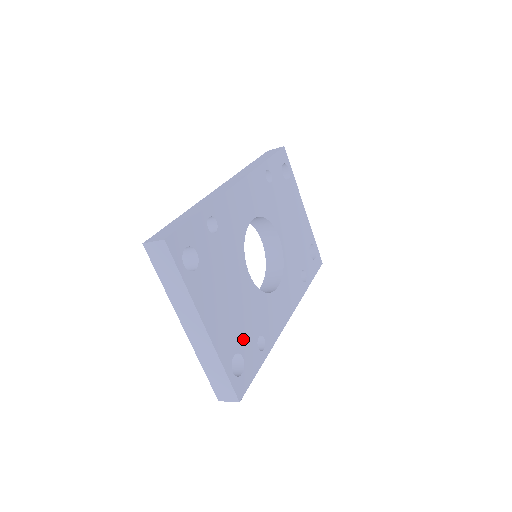
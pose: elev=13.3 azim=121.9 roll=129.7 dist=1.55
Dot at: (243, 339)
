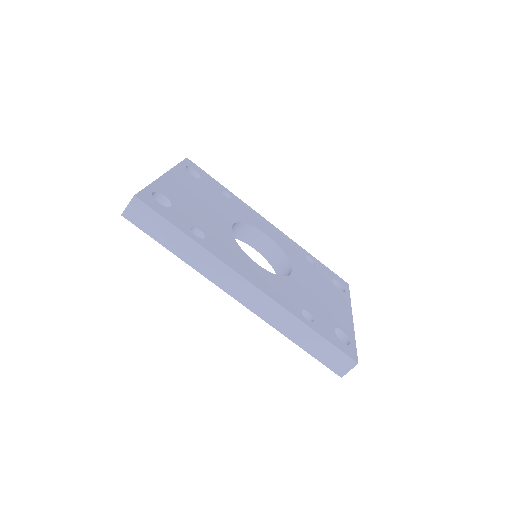
Dot at: (184, 210)
